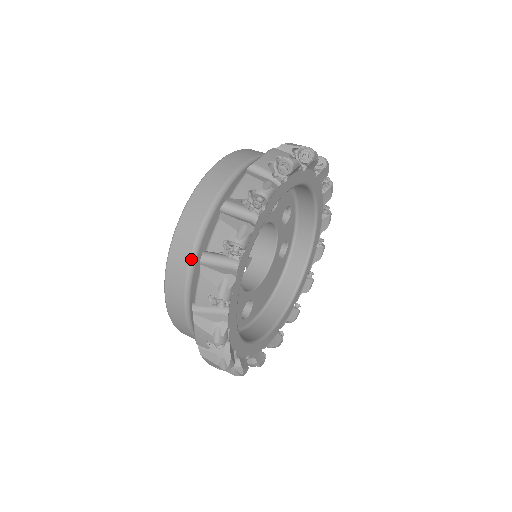
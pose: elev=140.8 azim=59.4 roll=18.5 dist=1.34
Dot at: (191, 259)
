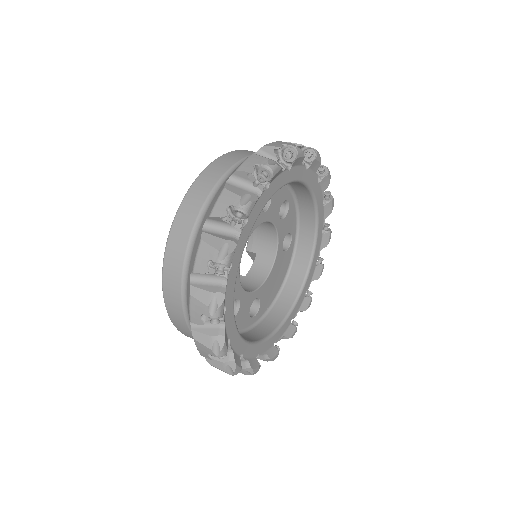
Dot at: (183, 277)
